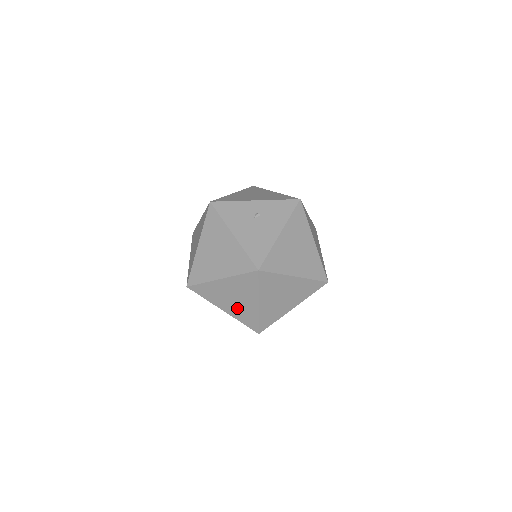
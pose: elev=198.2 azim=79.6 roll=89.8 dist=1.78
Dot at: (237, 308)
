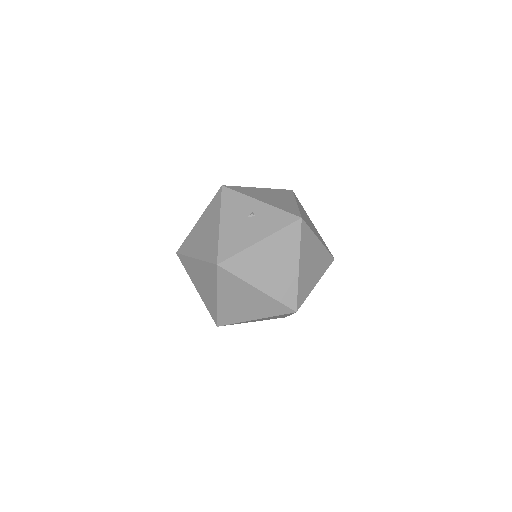
Dot at: (204, 292)
